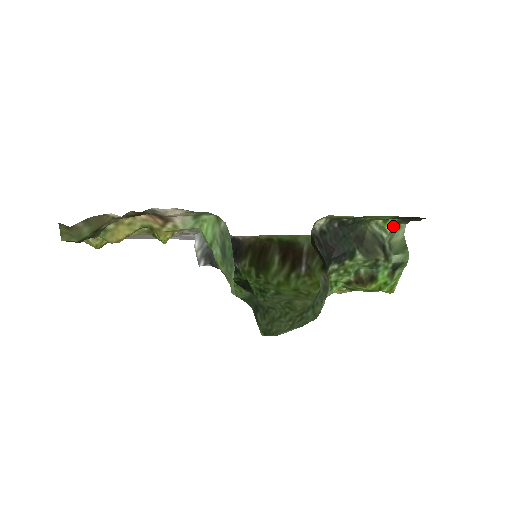
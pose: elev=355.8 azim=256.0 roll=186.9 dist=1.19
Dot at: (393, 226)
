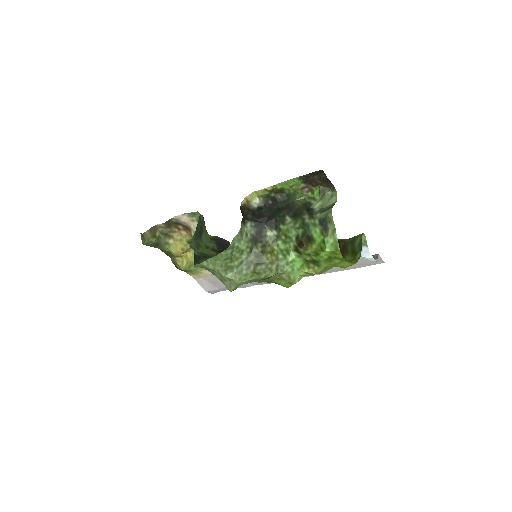
Dot at: (321, 194)
